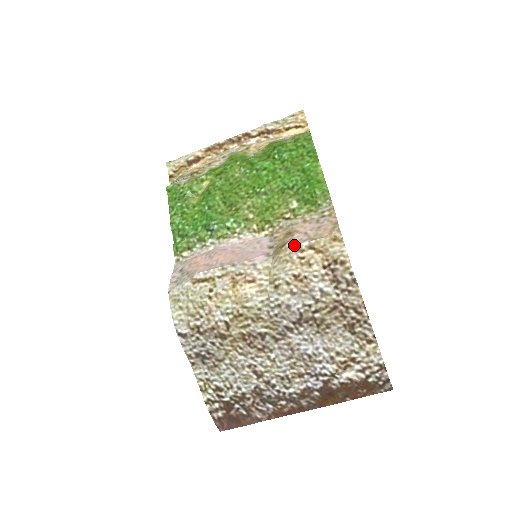
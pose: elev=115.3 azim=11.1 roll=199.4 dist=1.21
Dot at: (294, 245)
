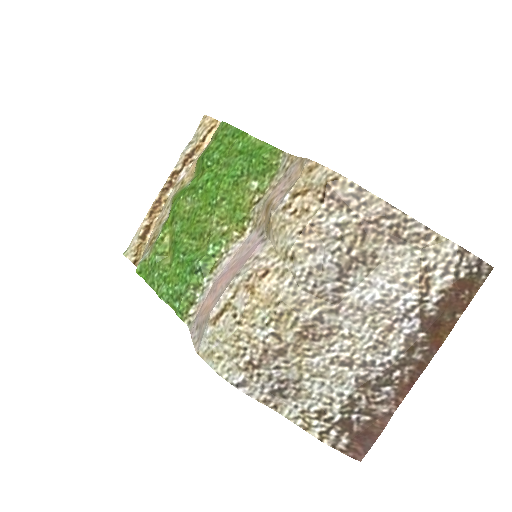
Dot at: (278, 208)
